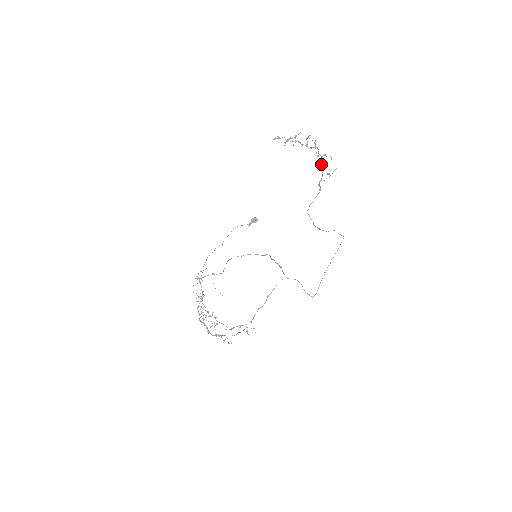
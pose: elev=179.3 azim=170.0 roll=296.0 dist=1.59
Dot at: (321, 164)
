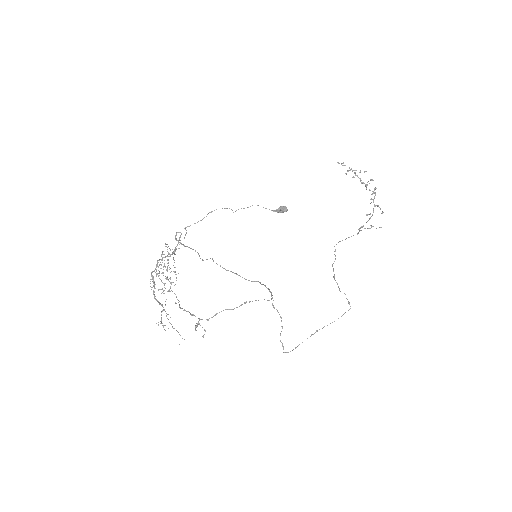
Dot at: (369, 214)
